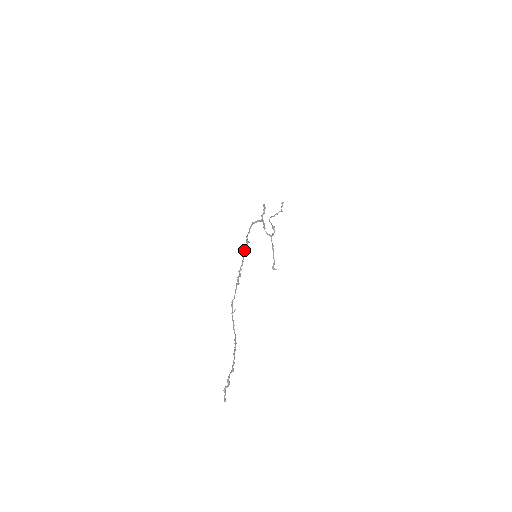
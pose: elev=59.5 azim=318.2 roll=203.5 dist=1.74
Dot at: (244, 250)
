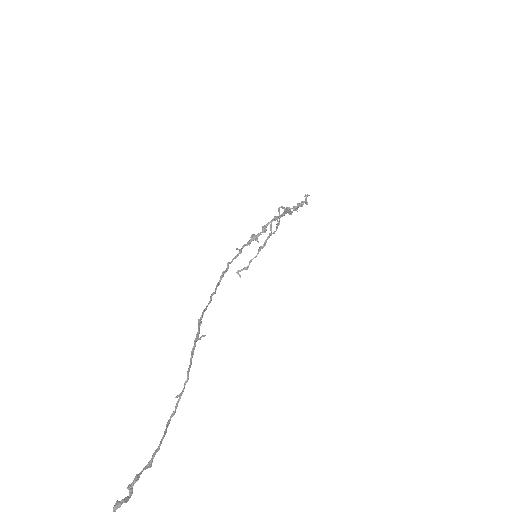
Dot at: (251, 236)
